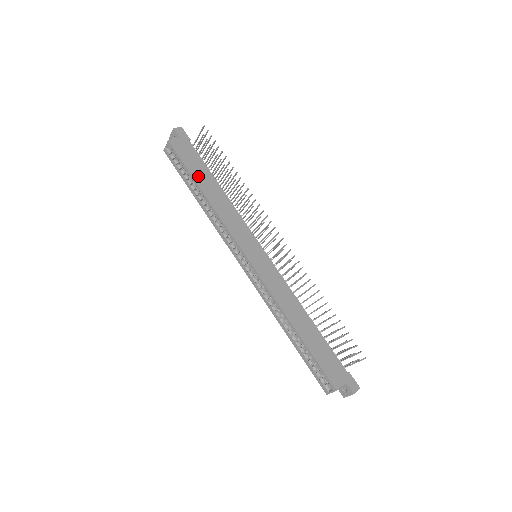
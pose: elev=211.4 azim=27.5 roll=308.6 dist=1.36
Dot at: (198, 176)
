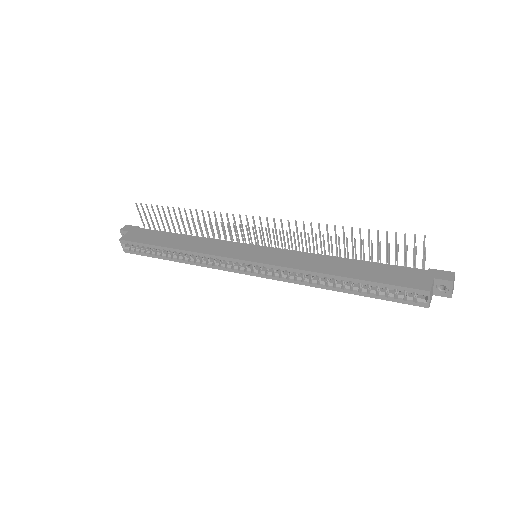
Dot at: (160, 242)
